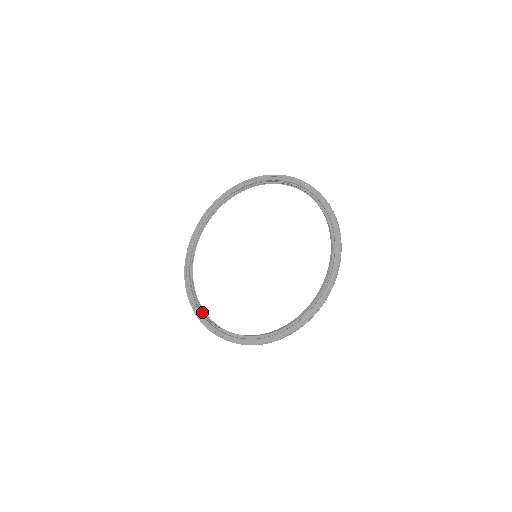
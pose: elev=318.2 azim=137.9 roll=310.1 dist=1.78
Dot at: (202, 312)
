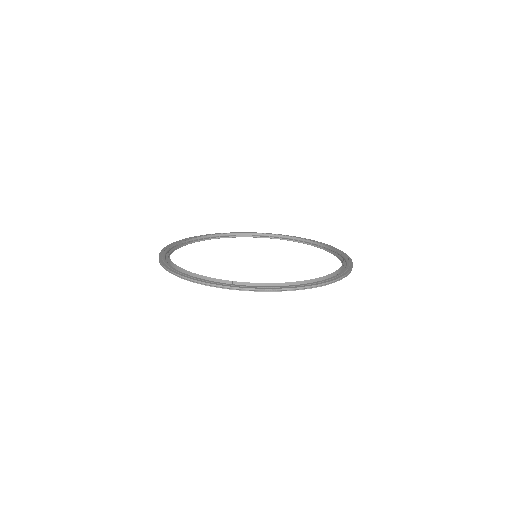
Dot at: (215, 279)
